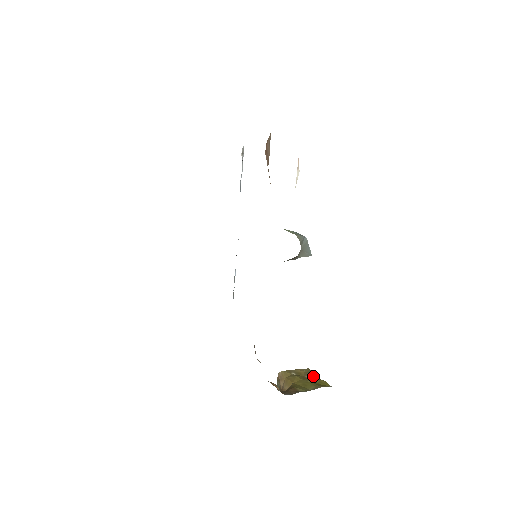
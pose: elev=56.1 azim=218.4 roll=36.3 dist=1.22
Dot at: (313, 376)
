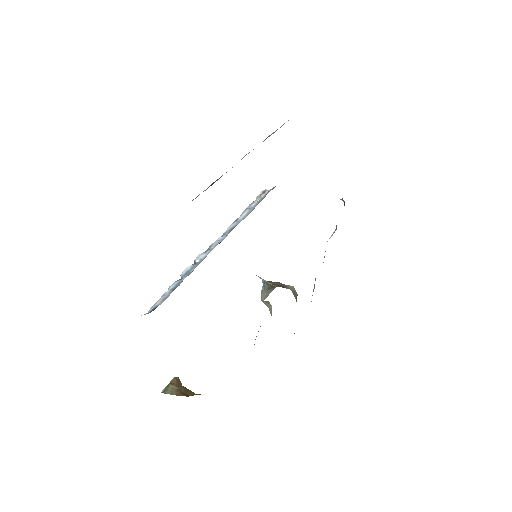
Dot at: occluded
